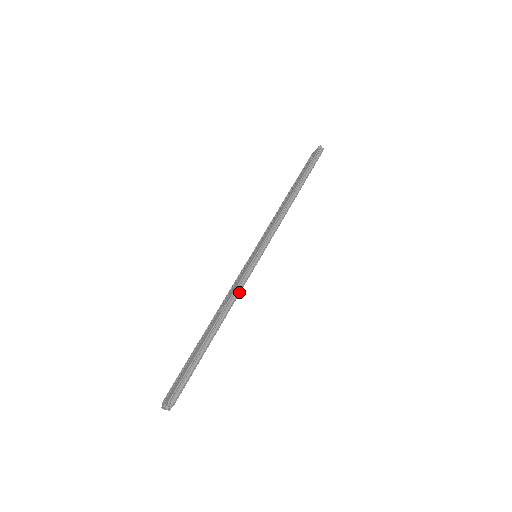
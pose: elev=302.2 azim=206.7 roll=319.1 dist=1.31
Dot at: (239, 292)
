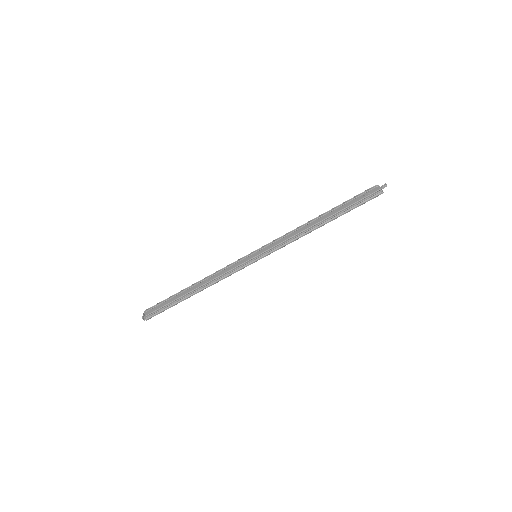
Dot at: (224, 278)
